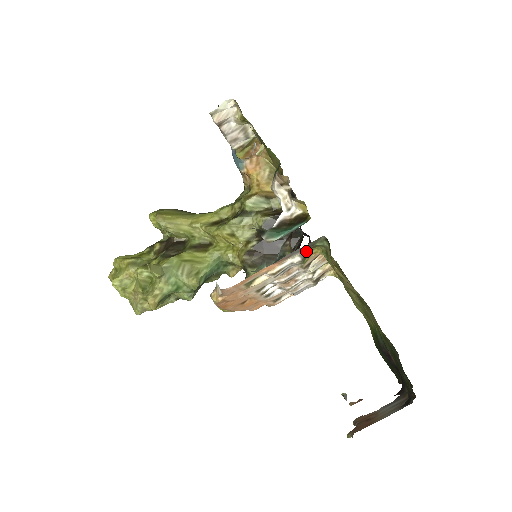
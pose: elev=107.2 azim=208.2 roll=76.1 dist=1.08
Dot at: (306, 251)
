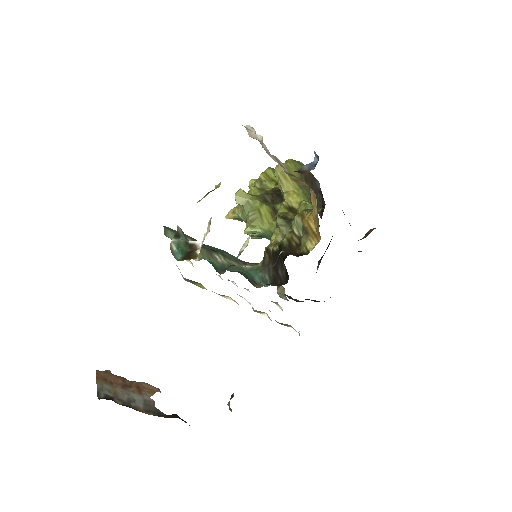
Dot at: occluded
